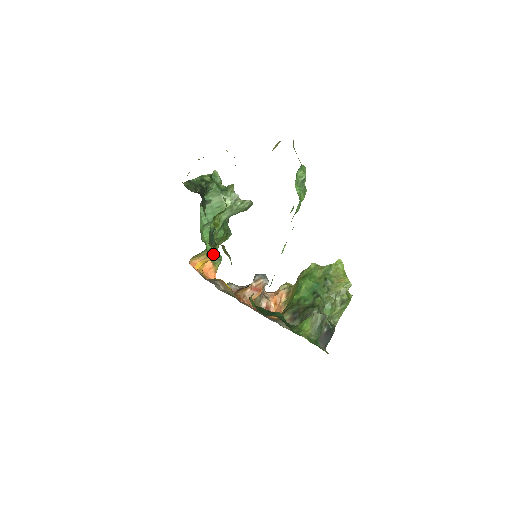
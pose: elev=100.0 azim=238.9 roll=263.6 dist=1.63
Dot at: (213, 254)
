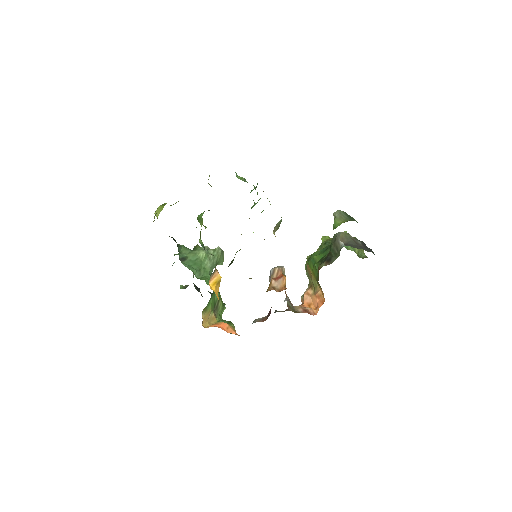
Dot at: occluded
